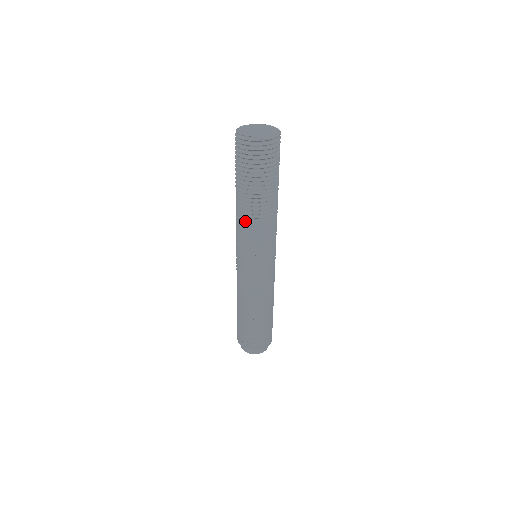
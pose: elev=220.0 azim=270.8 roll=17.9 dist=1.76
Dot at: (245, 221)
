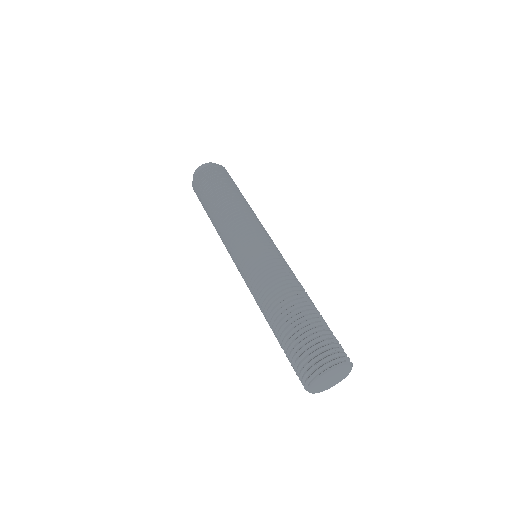
Dot at: occluded
